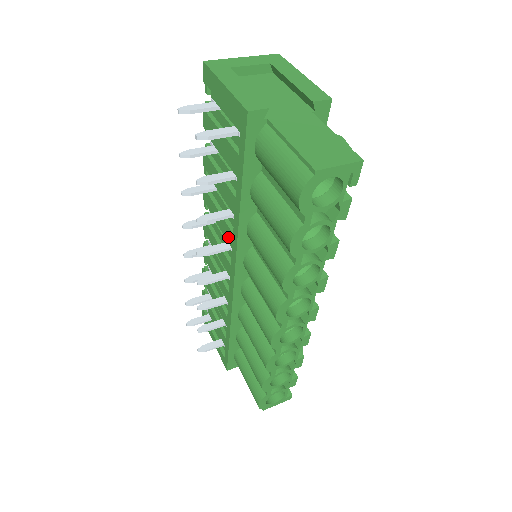
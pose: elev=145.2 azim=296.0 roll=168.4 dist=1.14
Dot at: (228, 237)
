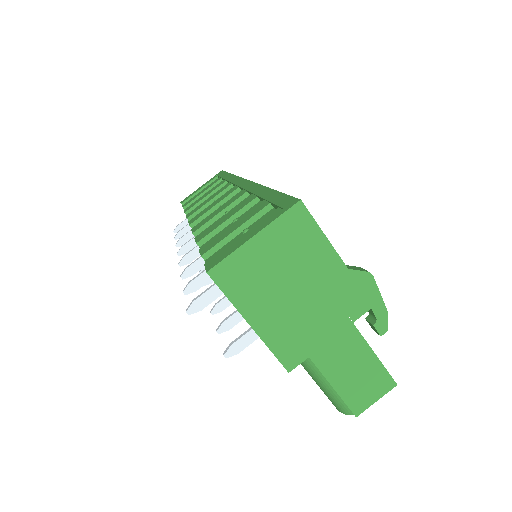
Dot at: occluded
